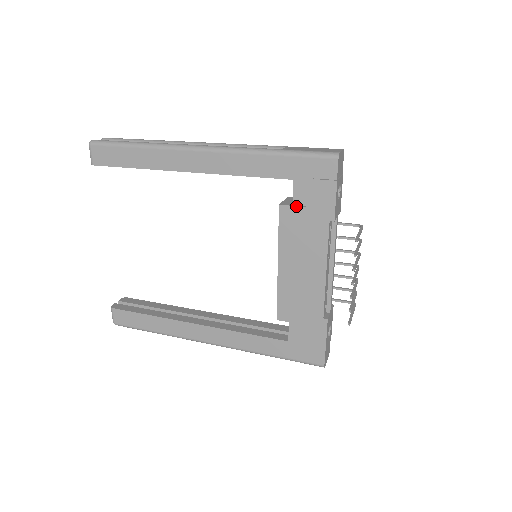
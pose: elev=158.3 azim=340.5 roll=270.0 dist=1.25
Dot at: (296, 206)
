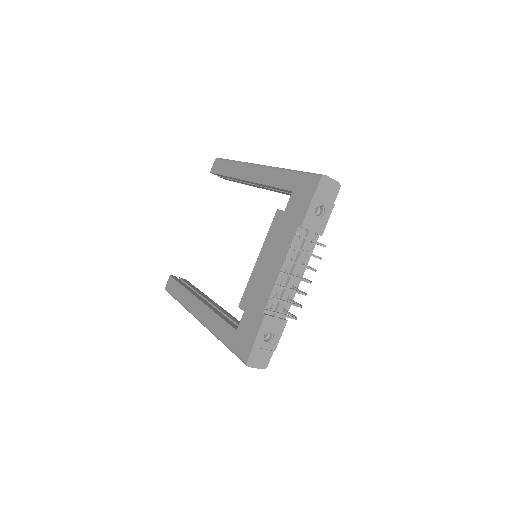
Dot at: (285, 211)
